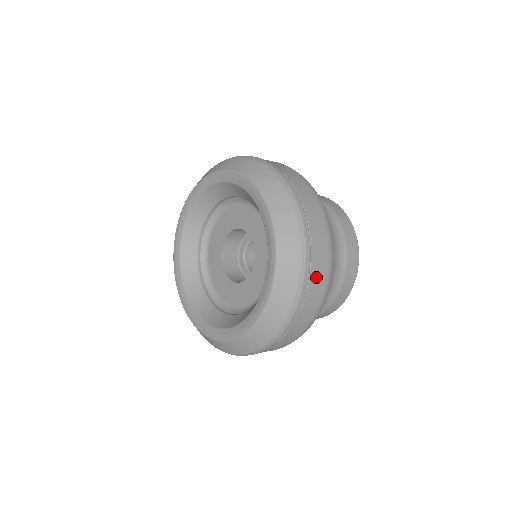
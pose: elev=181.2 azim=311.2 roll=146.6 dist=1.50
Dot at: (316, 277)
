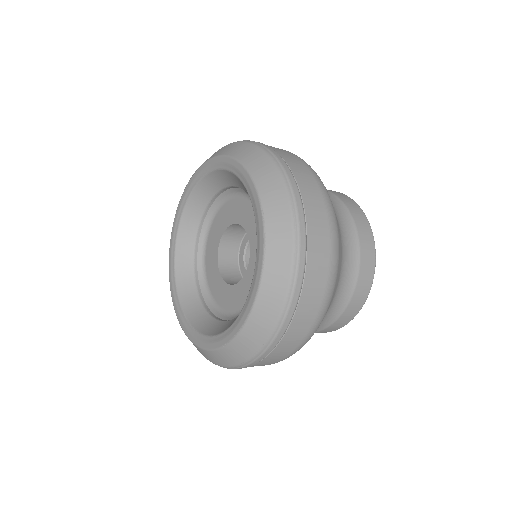
Dot at: (314, 276)
